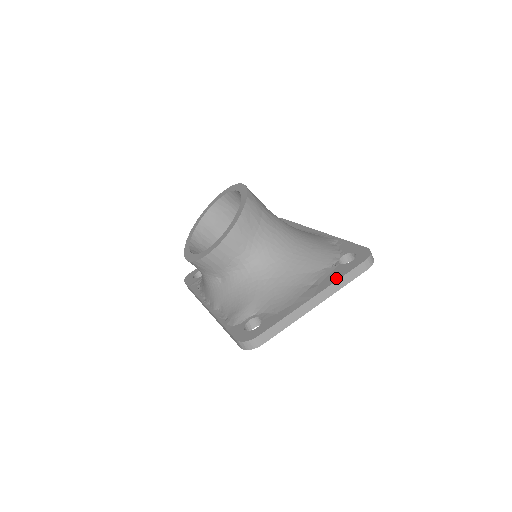
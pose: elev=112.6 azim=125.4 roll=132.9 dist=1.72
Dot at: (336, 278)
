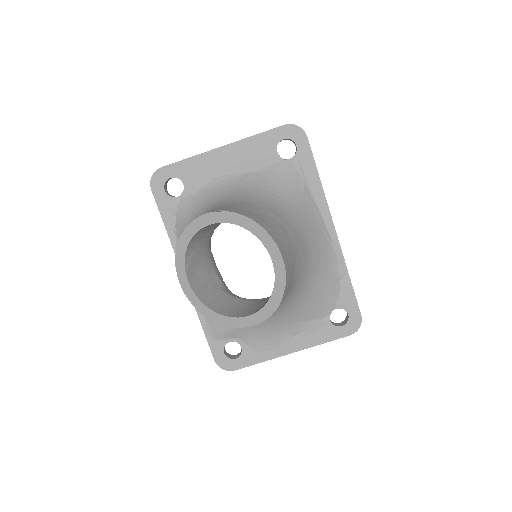
Dot at: (319, 342)
